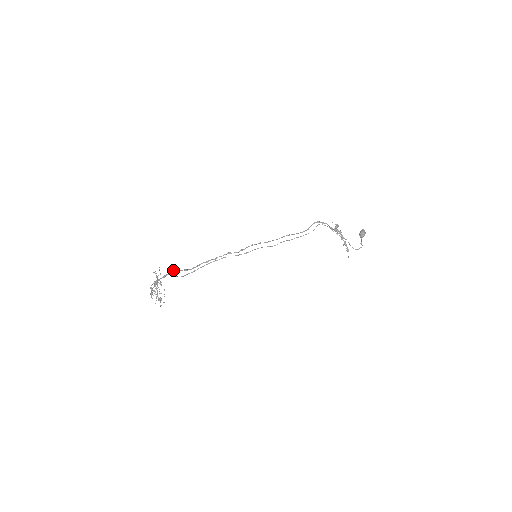
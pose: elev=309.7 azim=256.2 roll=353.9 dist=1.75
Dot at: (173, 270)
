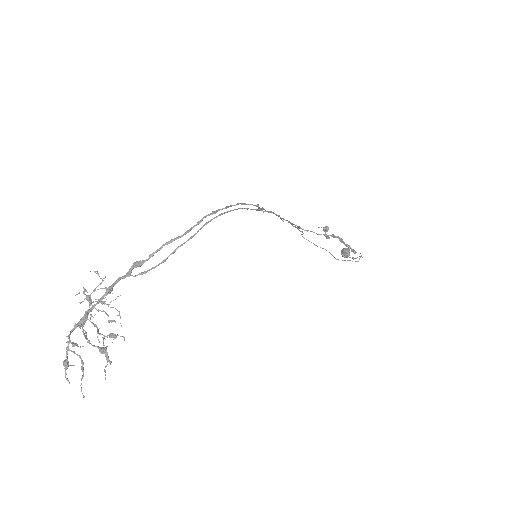
Dot at: (134, 262)
